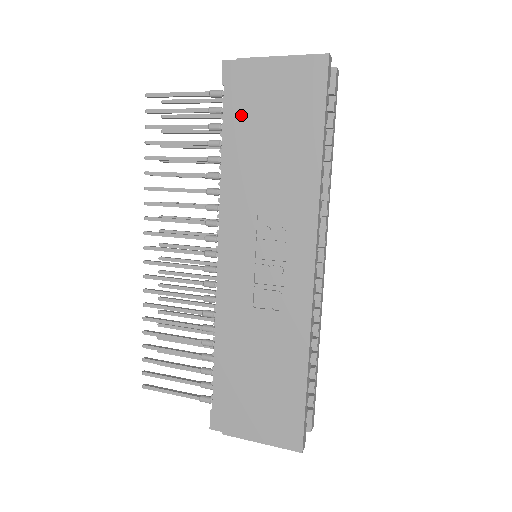
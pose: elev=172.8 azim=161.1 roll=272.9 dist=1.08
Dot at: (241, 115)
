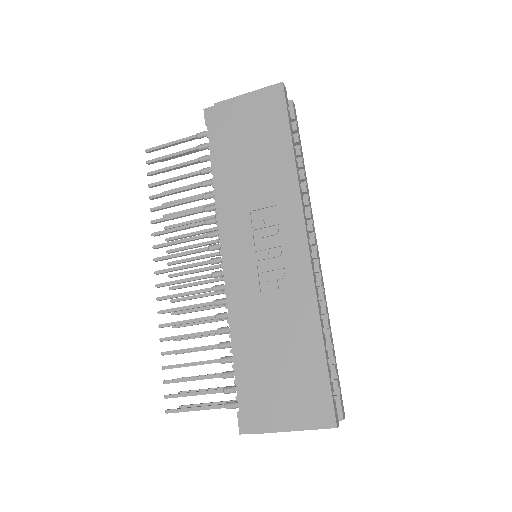
Dot at: (224, 141)
